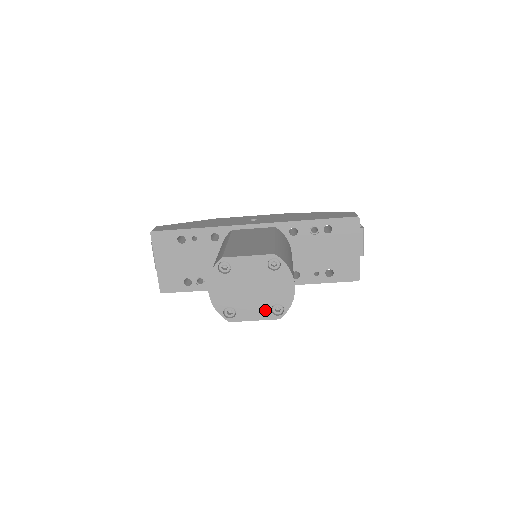
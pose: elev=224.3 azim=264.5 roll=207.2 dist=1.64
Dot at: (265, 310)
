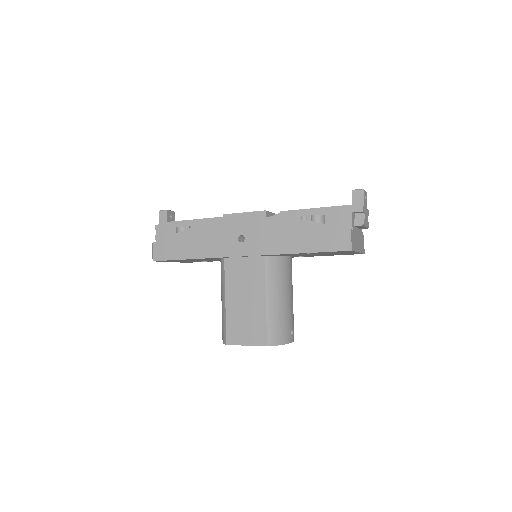
Dot at: occluded
